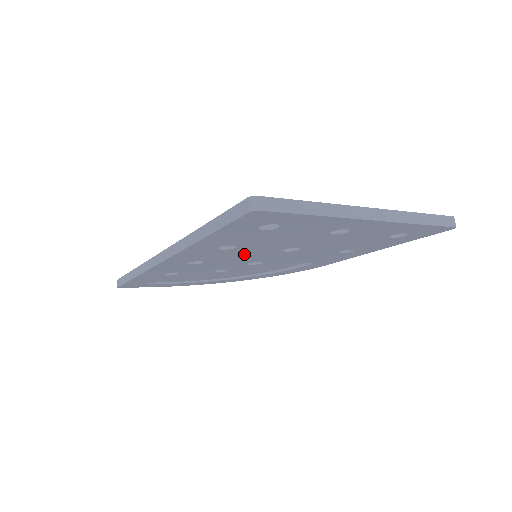
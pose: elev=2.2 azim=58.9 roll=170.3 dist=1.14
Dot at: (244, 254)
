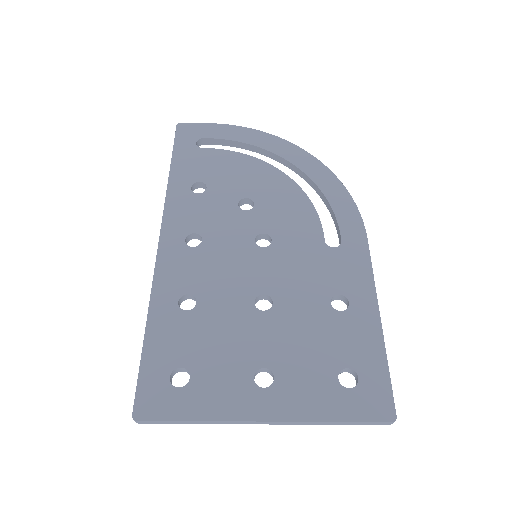
Dot at: occluded
